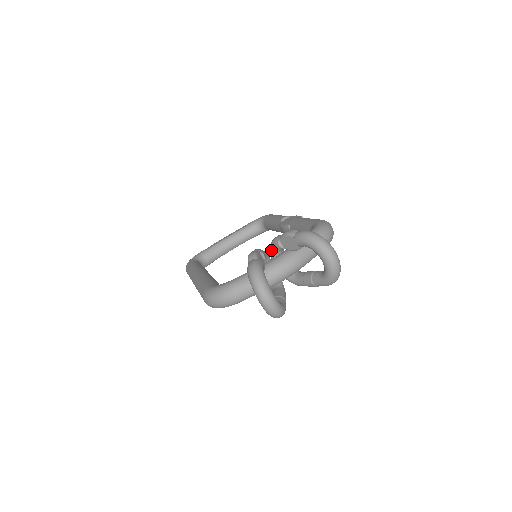
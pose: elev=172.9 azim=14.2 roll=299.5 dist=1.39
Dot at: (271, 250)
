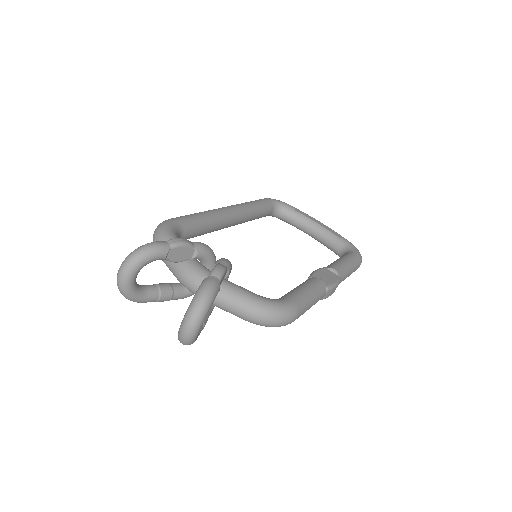
Dot at: occluded
